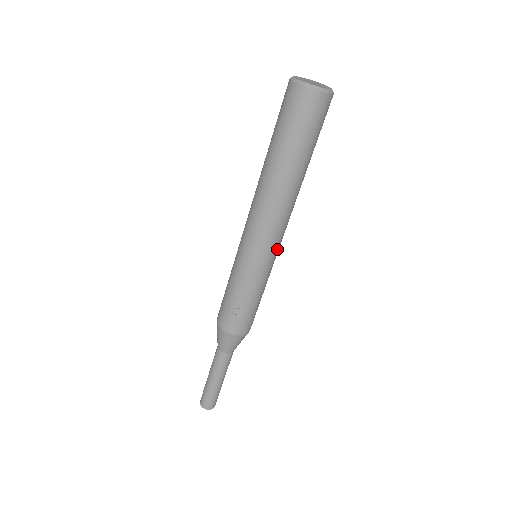
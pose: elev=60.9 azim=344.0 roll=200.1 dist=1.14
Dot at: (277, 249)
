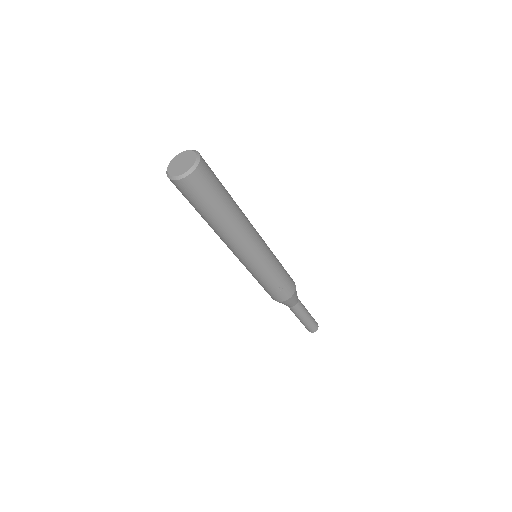
Dot at: (263, 242)
